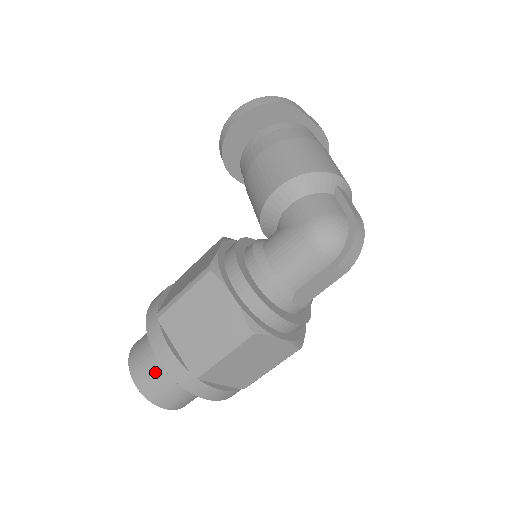
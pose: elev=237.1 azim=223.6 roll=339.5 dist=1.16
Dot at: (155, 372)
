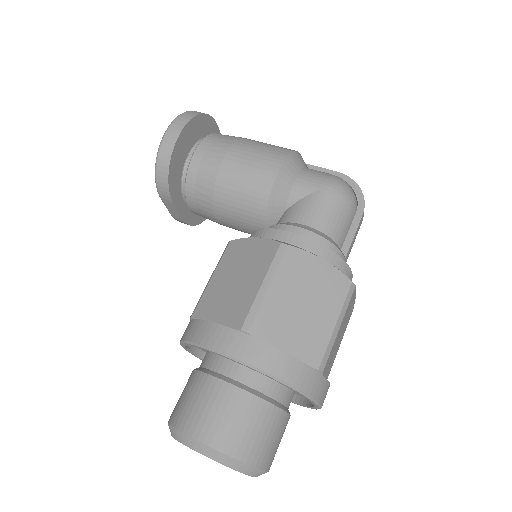
Dot at: (255, 417)
